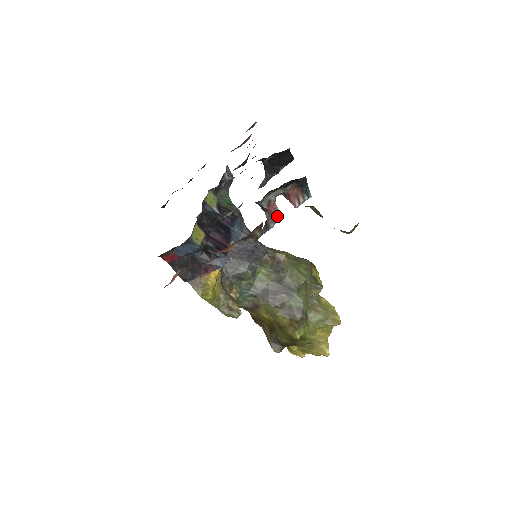
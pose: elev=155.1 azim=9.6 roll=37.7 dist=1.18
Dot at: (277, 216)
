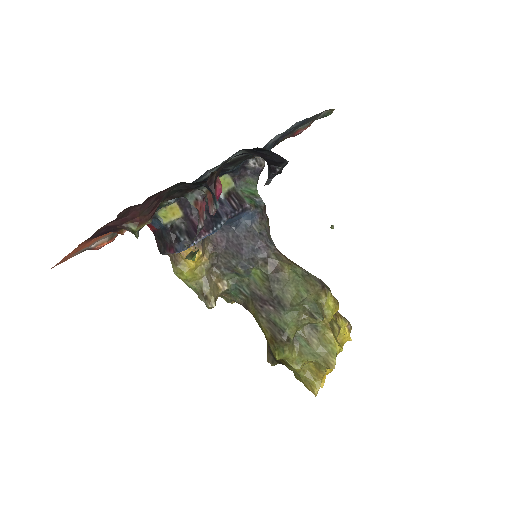
Dot at: (203, 218)
